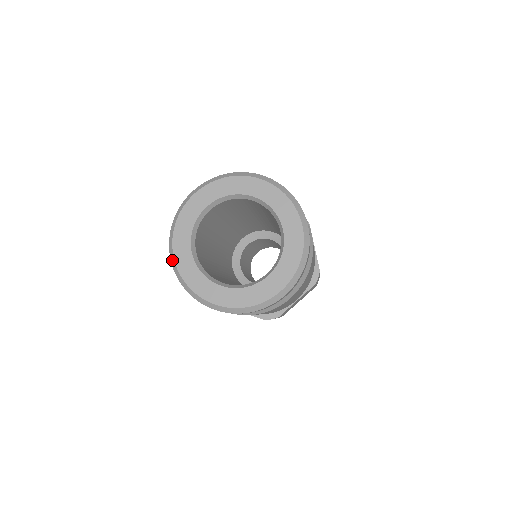
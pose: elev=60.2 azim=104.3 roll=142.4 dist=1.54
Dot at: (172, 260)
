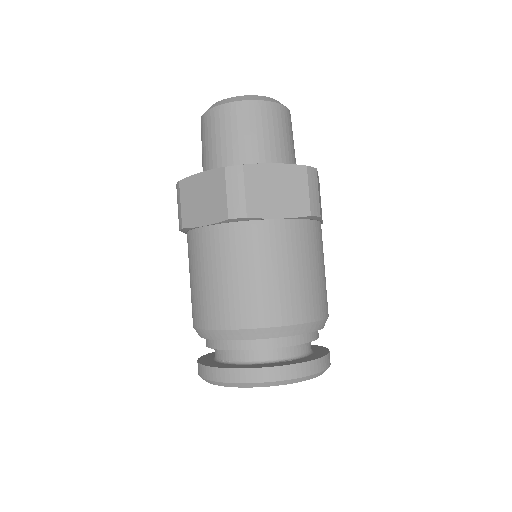
Dot at: occluded
